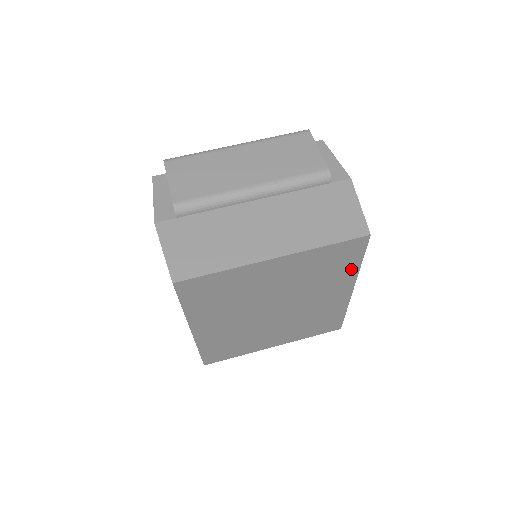
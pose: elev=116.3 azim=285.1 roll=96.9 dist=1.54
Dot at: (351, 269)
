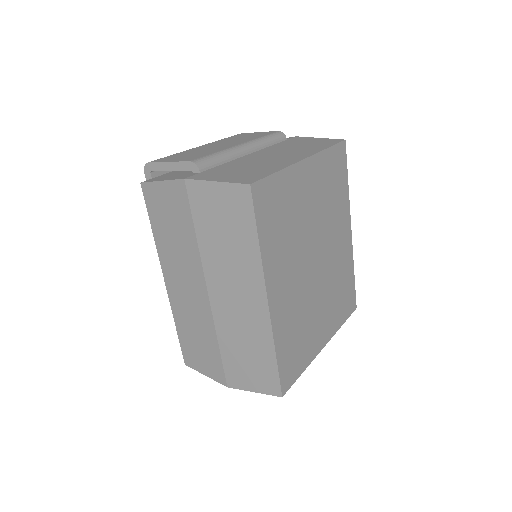
Dot at: (345, 192)
